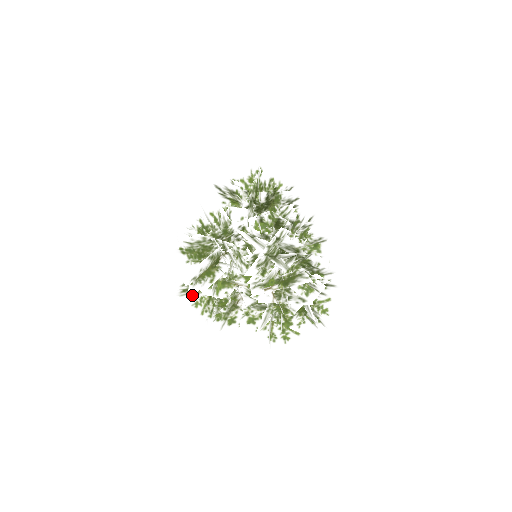
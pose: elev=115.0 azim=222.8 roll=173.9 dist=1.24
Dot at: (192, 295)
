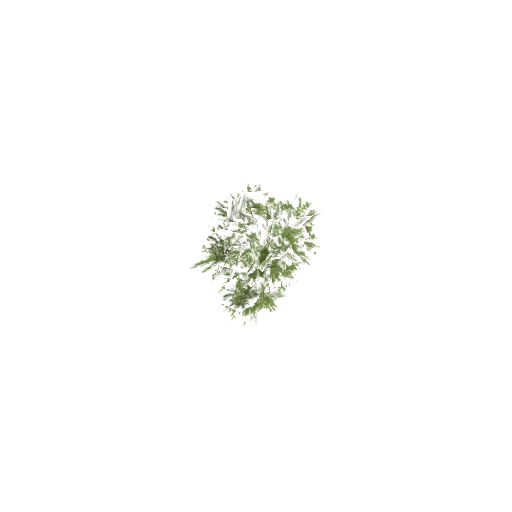
Dot at: occluded
